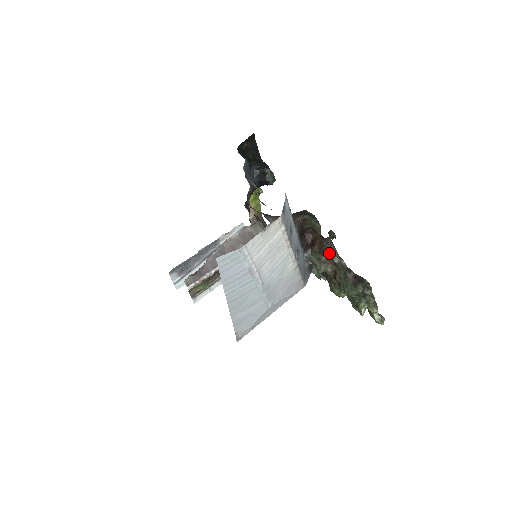
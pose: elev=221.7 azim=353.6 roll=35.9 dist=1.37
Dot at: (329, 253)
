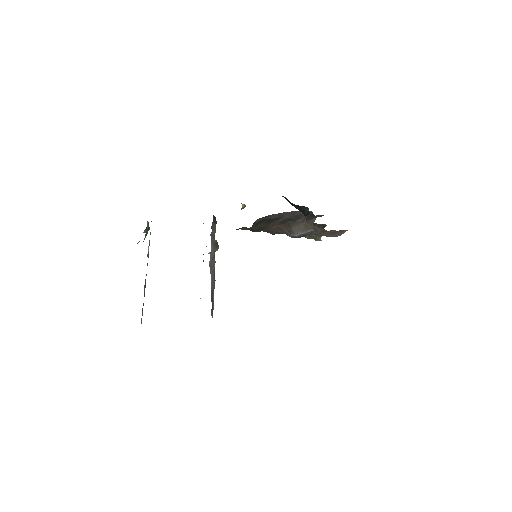
Dot at: occluded
